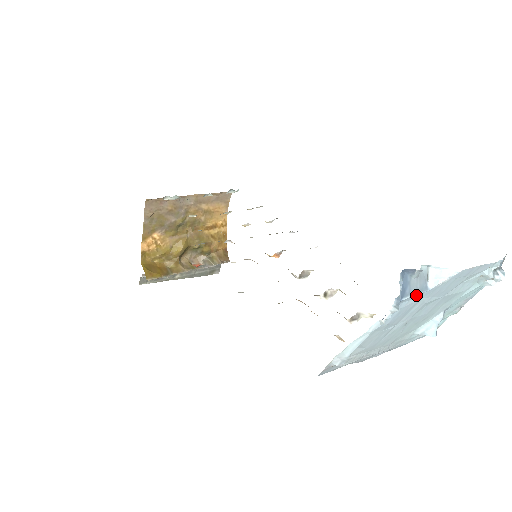
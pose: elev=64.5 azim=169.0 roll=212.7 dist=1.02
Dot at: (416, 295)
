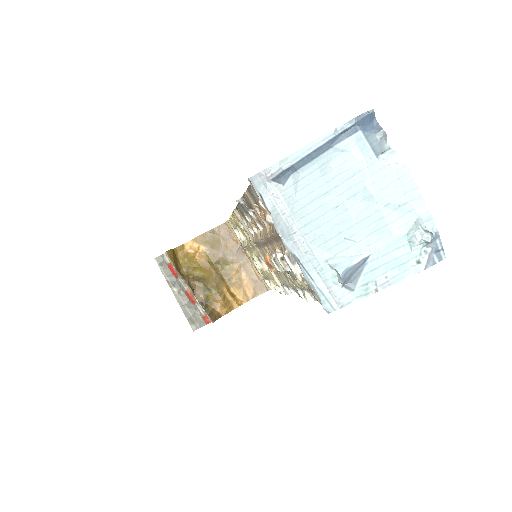
Dot at: (368, 148)
